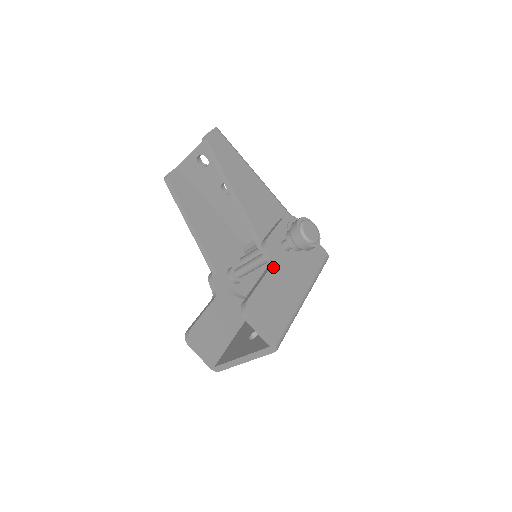
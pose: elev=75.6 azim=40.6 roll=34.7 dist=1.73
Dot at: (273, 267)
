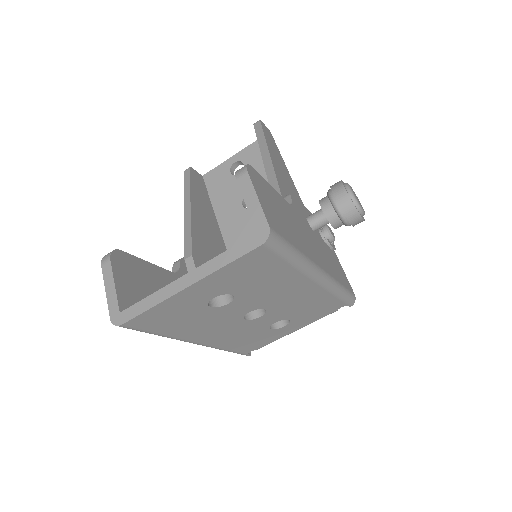
Dot at: (292, 208)
